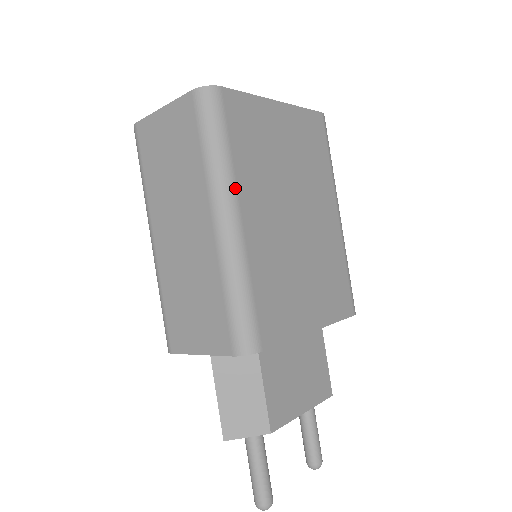
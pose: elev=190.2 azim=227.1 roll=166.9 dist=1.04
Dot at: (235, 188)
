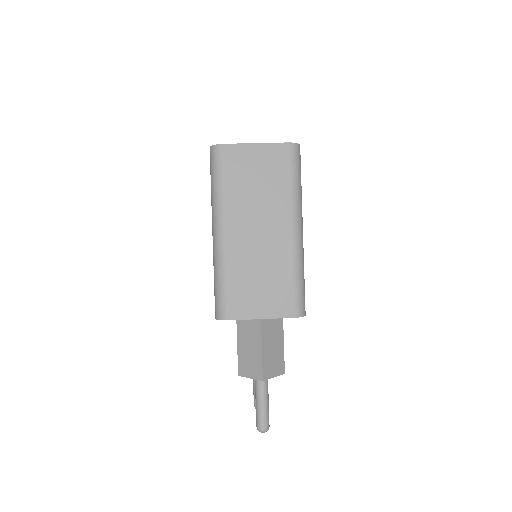
Dot at: occluded
